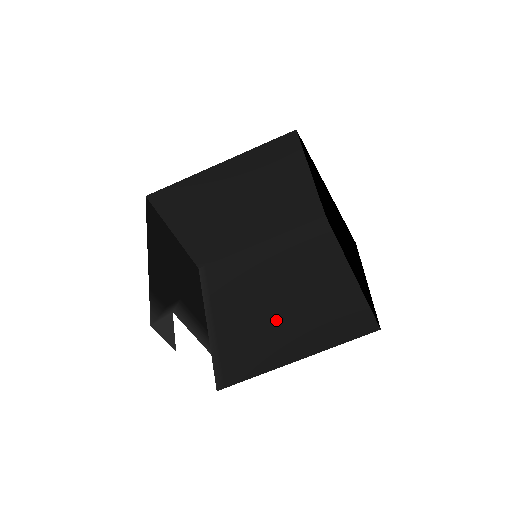
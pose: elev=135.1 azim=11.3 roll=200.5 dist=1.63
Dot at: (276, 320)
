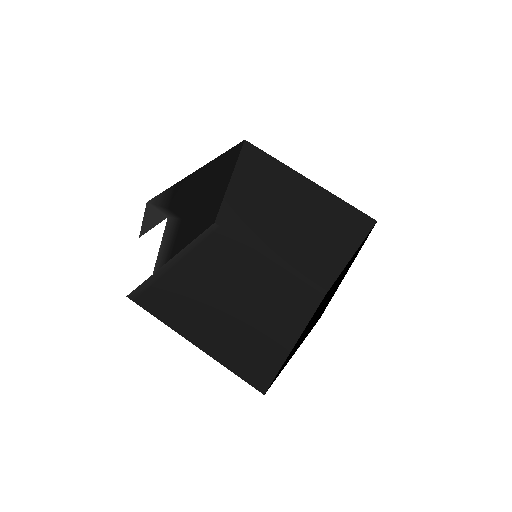
Dot at: (215, 308)
